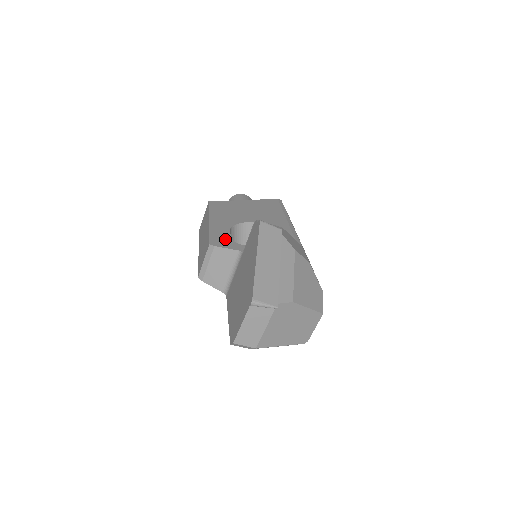
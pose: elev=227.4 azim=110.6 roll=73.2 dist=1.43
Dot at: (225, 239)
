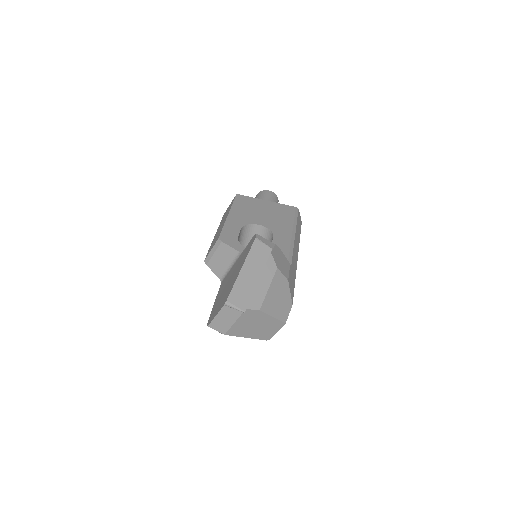
Dot at: (233, 237)
